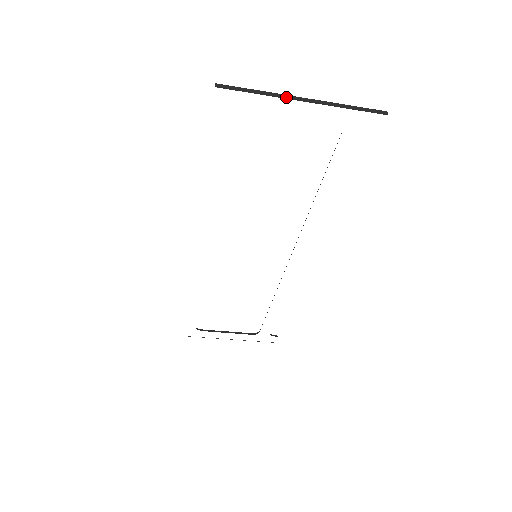
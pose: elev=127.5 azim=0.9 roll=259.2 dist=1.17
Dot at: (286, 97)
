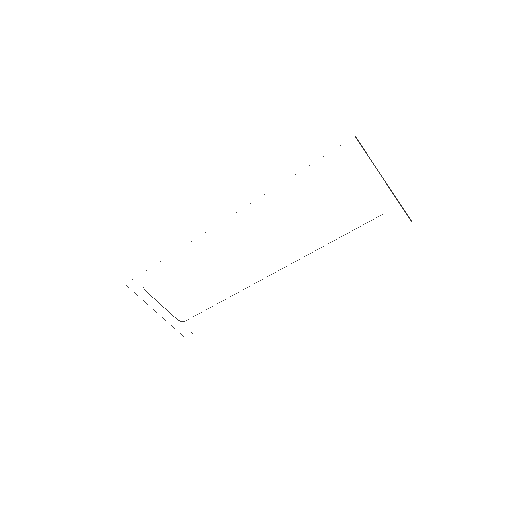
Dot at: occluded
